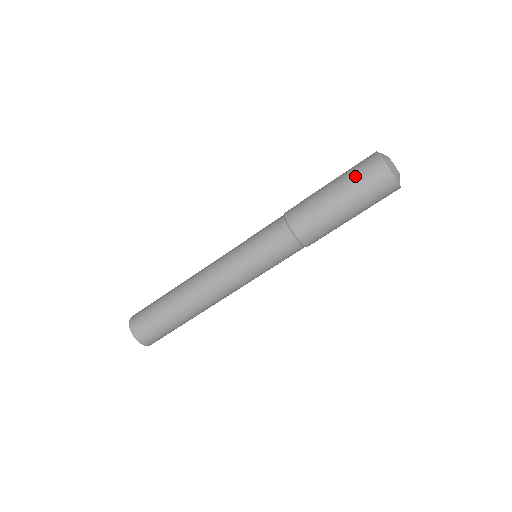
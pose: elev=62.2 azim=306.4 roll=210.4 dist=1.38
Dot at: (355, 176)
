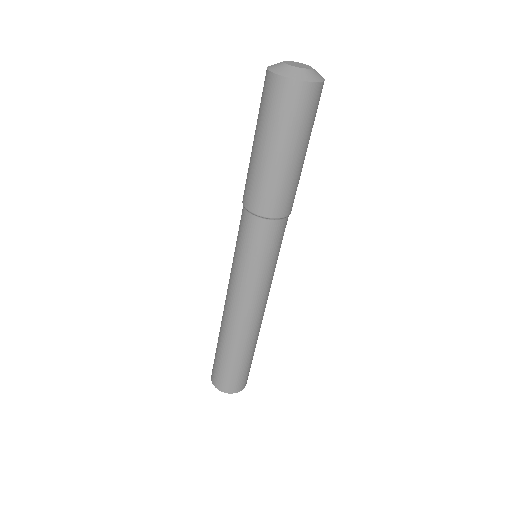
Dot at: (268, 116)
